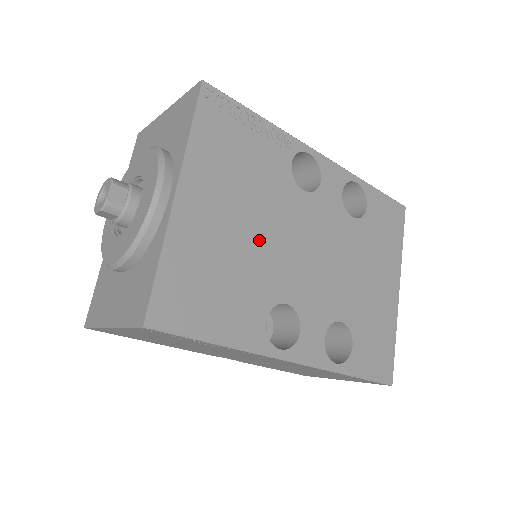
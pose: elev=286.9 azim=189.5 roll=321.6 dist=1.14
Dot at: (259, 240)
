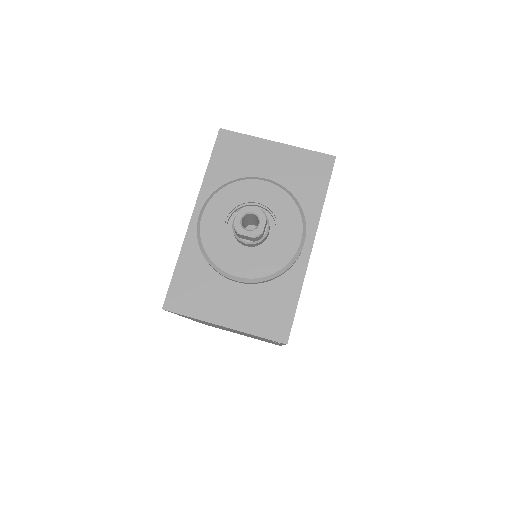
Dot at: occluded
